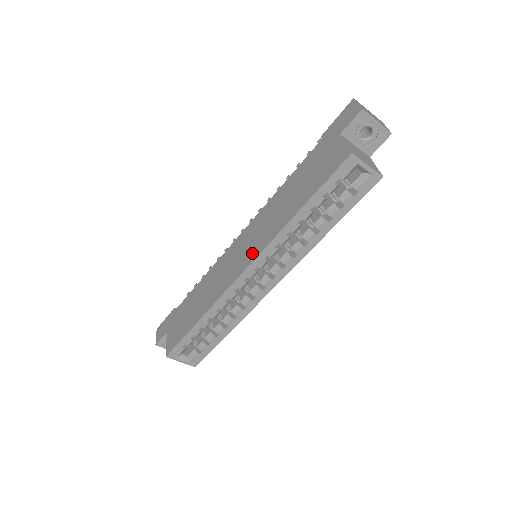
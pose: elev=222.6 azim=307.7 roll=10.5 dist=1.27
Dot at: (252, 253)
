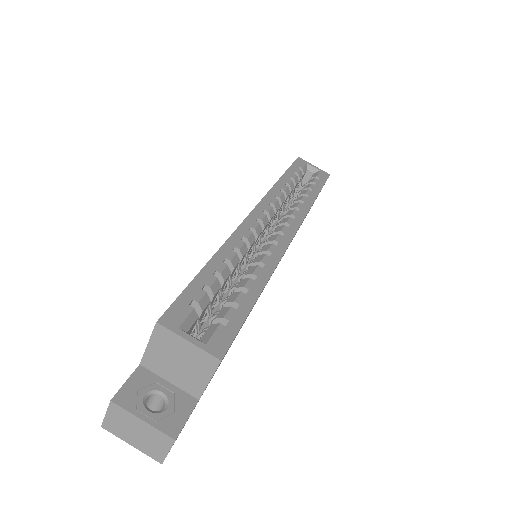
Dot at: occluded
